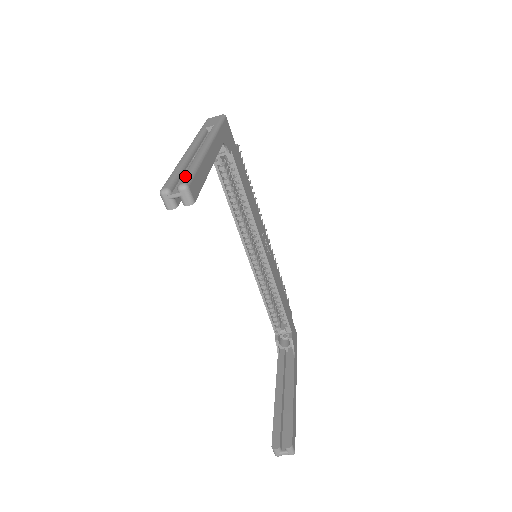
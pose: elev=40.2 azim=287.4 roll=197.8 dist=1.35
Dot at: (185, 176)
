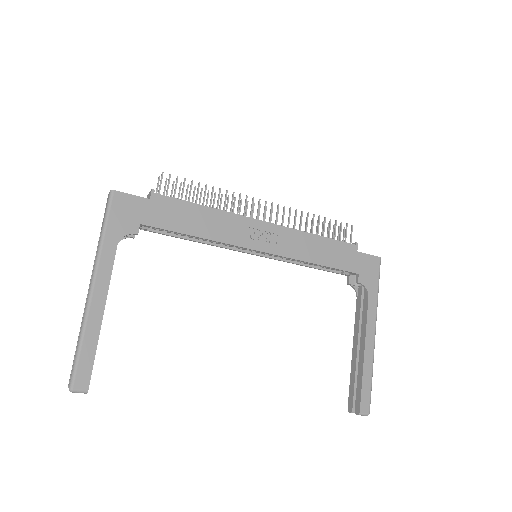
Dot at: (72, 371)
